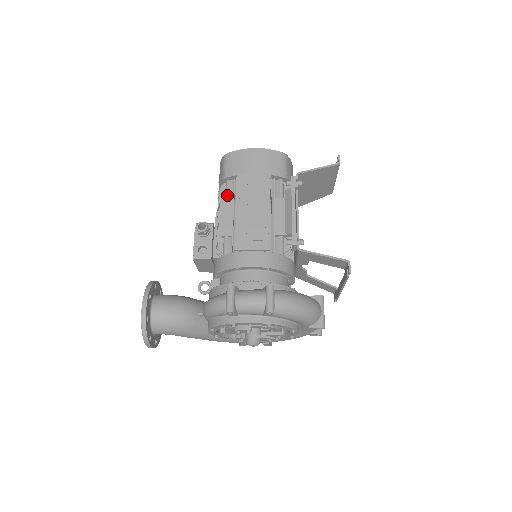
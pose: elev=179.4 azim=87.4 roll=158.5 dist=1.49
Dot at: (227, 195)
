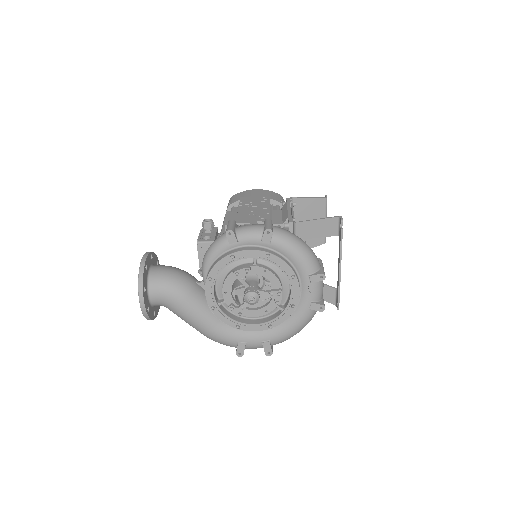
Dot at: occluded
